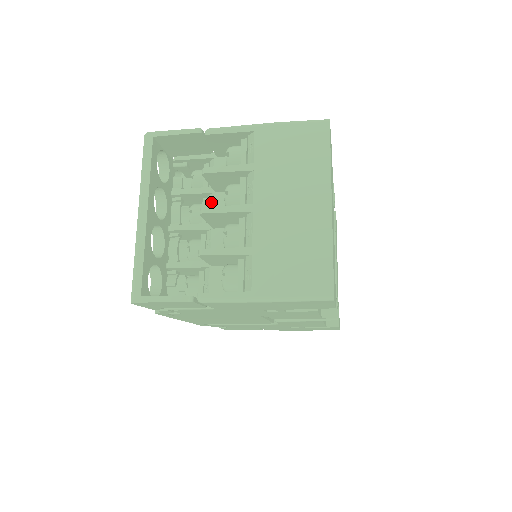
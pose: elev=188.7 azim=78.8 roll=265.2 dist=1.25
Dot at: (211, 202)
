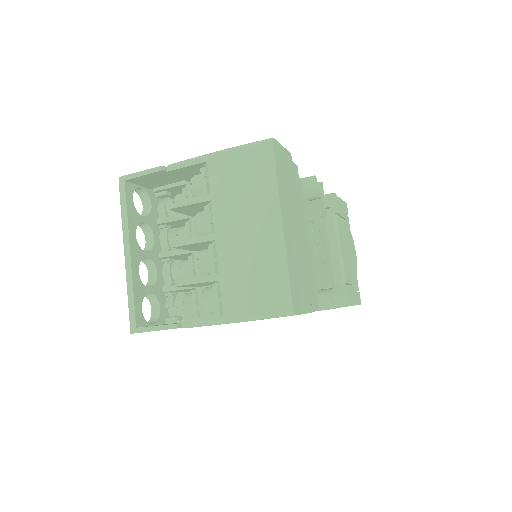
Dot at: (190, 227)
